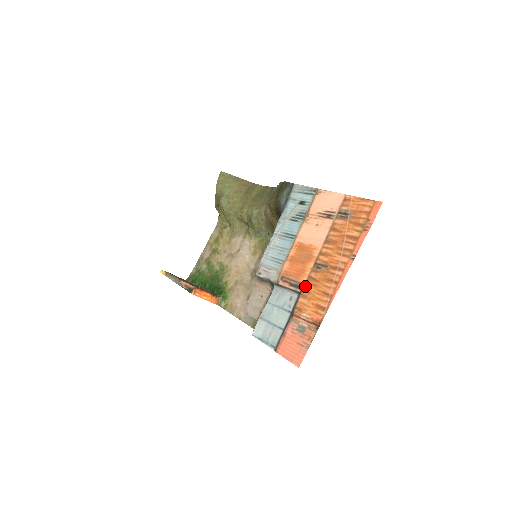
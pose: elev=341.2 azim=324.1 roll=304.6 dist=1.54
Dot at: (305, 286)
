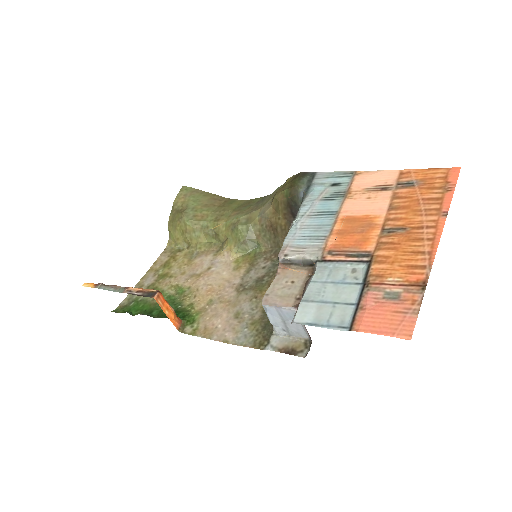
Dot at: (377, 252)
